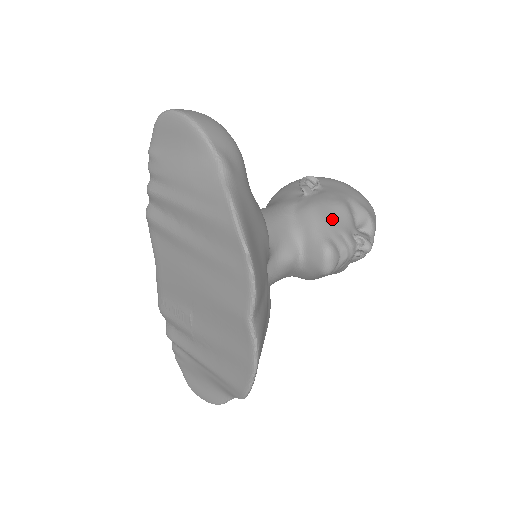
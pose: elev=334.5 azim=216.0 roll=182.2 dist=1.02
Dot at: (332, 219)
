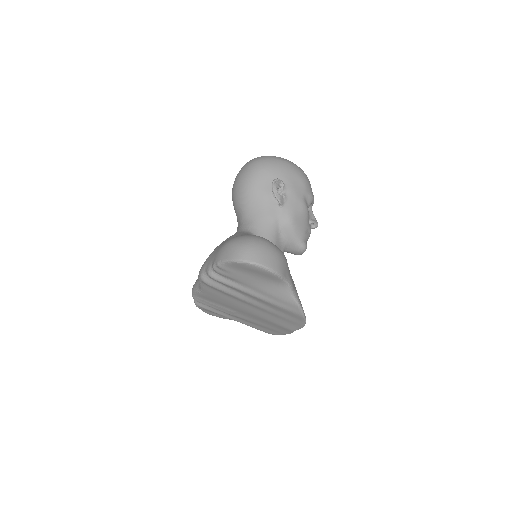
Dot at: (303, 225)
